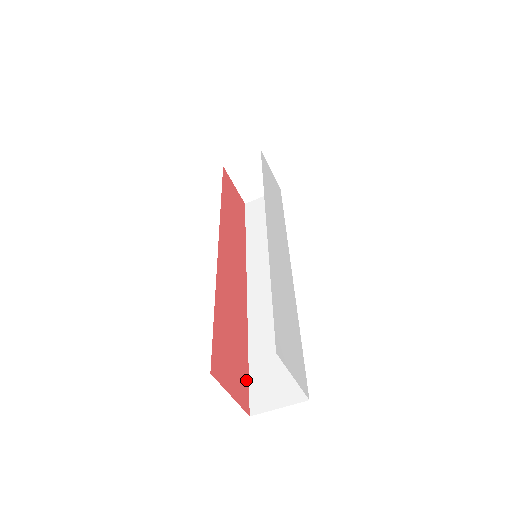
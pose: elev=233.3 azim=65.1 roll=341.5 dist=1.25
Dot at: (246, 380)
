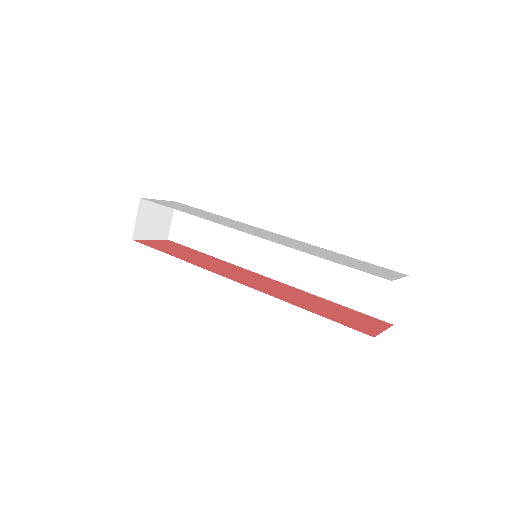
Dot at: (362, 315)
